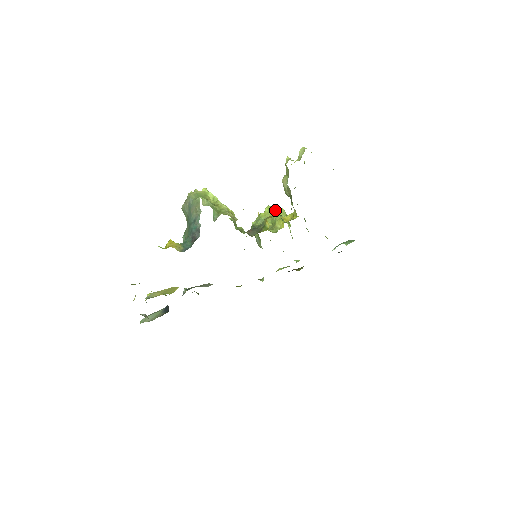
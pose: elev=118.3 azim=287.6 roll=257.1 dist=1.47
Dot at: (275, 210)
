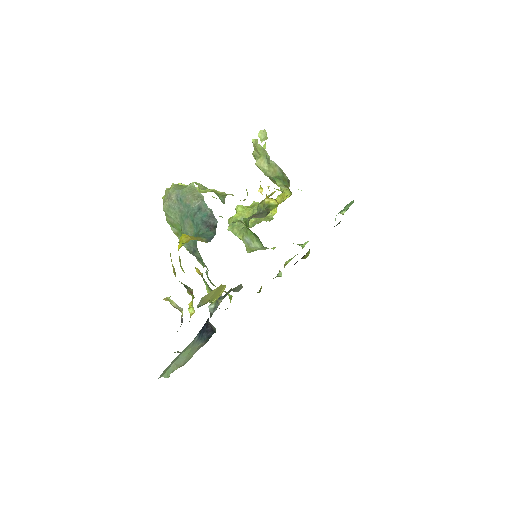
Dot at: (249, 206)
